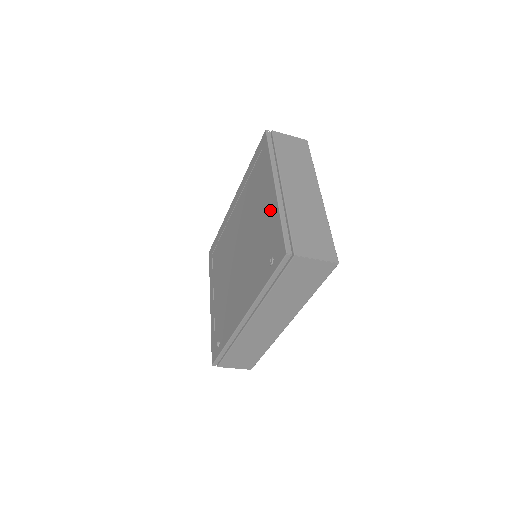
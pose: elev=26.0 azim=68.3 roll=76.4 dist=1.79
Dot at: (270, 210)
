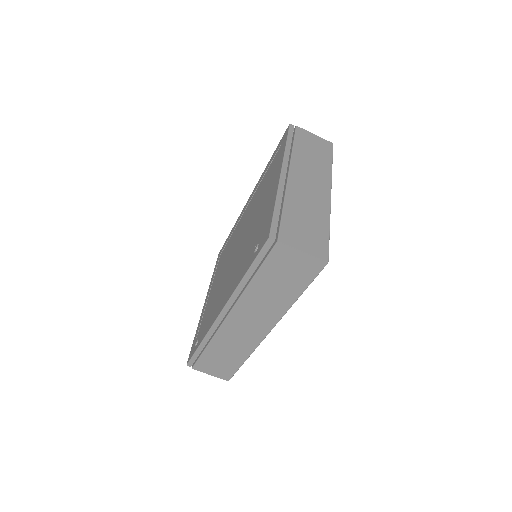
Dot at: (270, 198)
